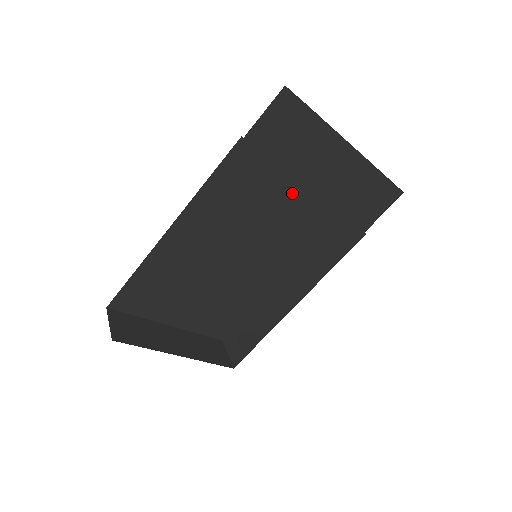
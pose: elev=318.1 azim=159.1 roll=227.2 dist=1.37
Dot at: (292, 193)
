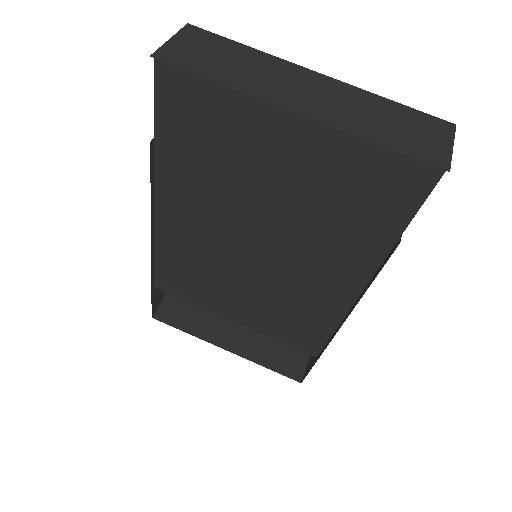
Dot at: (224, 179)
